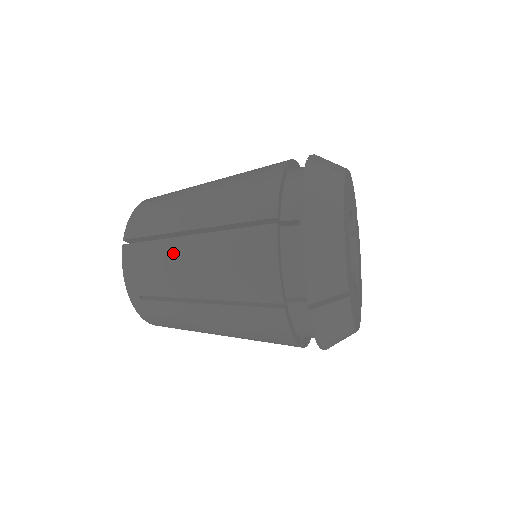
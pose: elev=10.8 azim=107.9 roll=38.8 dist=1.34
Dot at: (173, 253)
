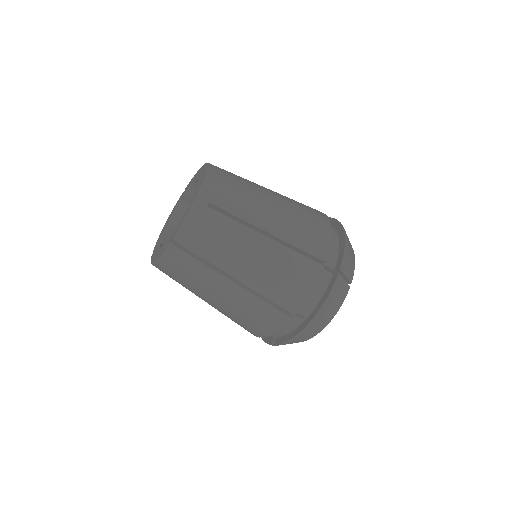
Dot at: (256, 194)
